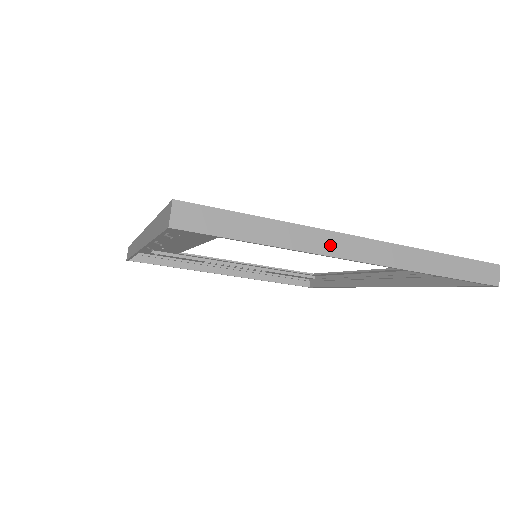
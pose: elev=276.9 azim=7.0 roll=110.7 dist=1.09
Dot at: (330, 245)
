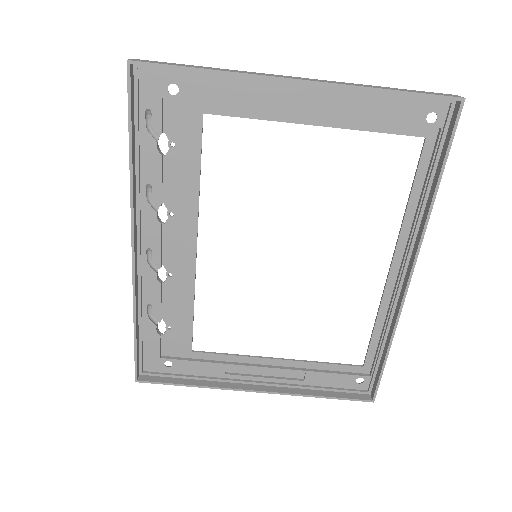
Dot at: (269, 75)
